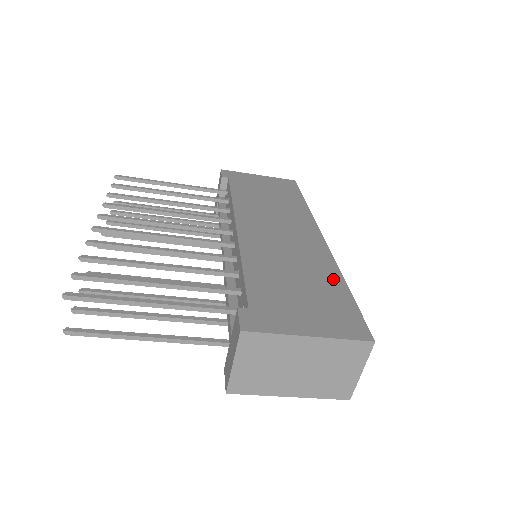
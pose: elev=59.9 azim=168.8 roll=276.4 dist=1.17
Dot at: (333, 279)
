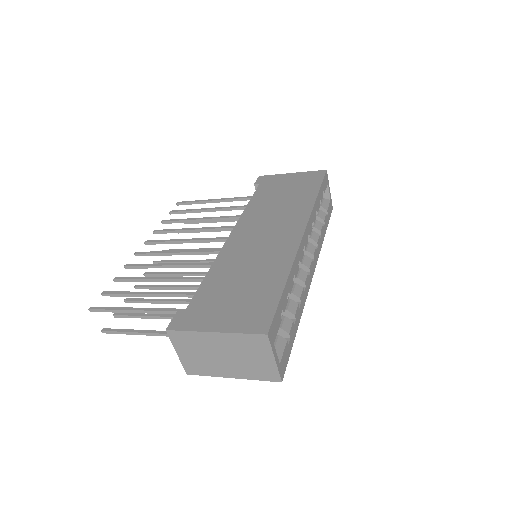
Dot at: (277, 276)
